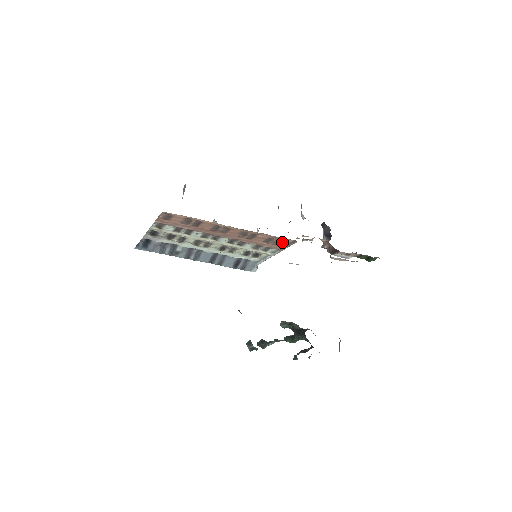
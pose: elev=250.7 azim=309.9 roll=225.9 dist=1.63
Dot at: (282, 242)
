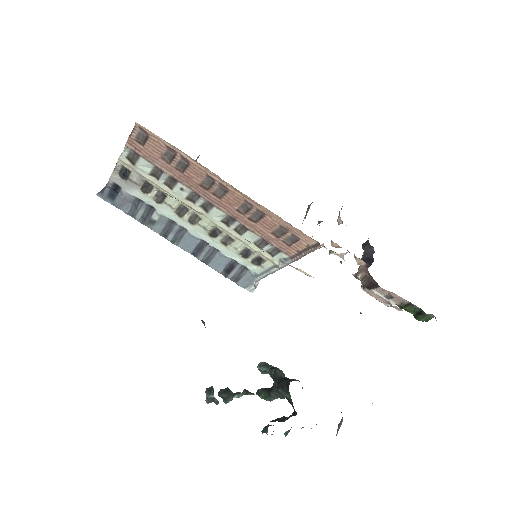
Dot at: (299, 242)
